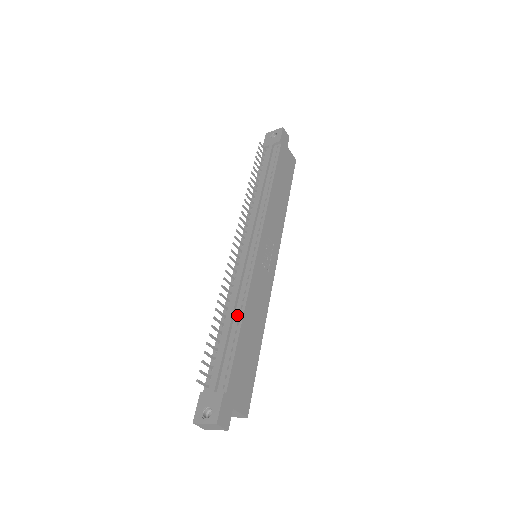
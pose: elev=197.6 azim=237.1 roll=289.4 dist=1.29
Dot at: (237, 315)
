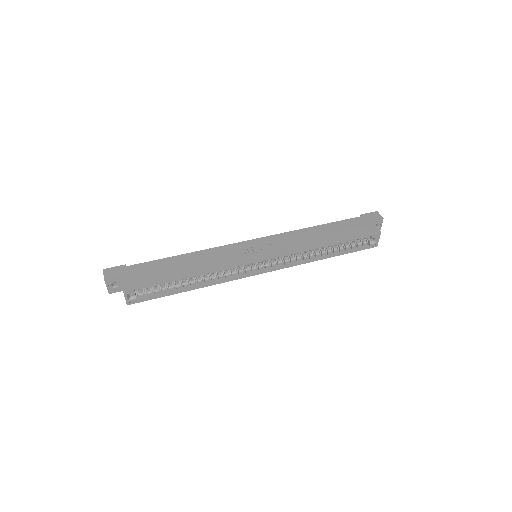
Dot at: occluded
